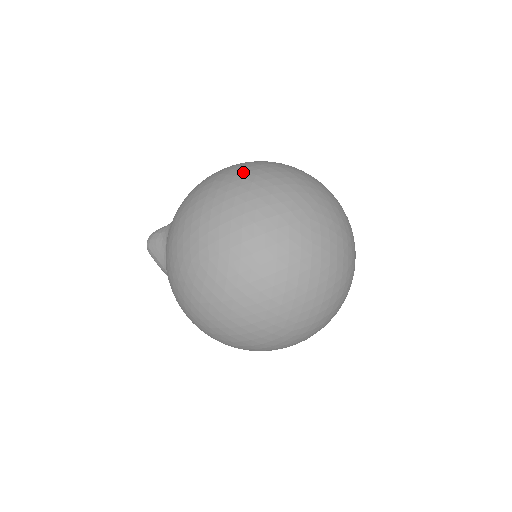
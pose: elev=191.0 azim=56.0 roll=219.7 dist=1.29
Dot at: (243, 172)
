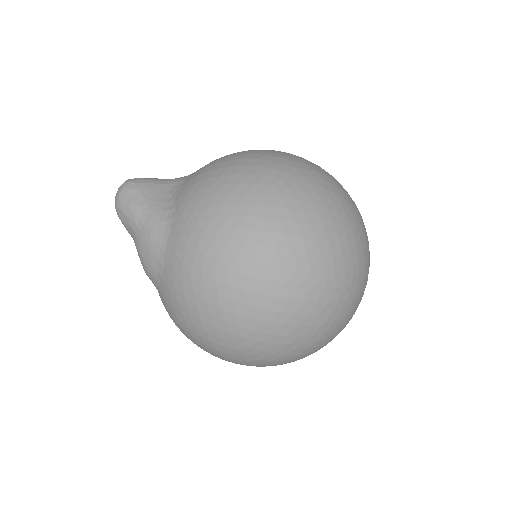
Dot at: occluded
